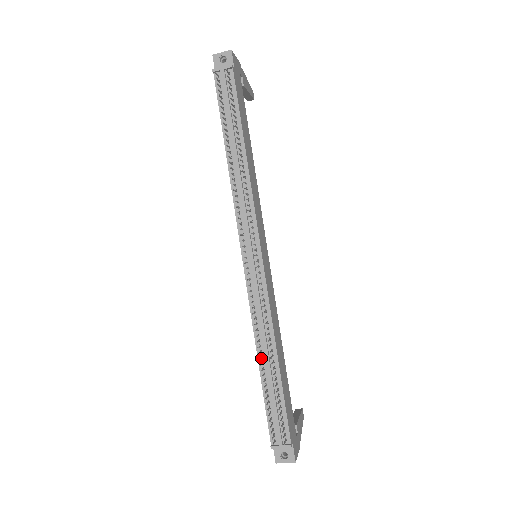
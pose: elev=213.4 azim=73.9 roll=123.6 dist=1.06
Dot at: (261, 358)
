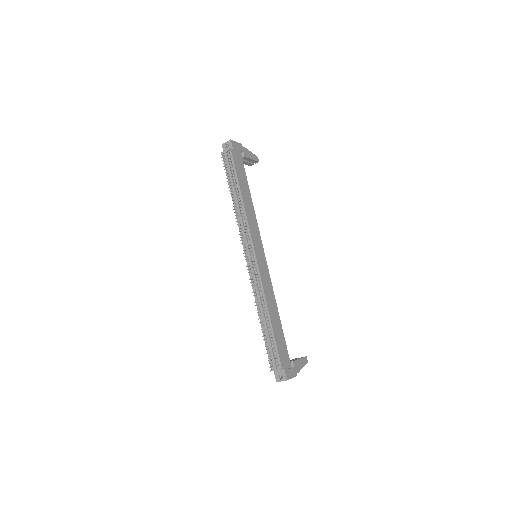
Dot at: (260, 316)
